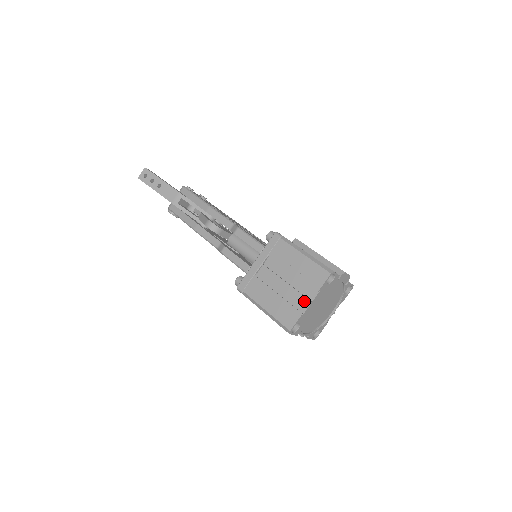
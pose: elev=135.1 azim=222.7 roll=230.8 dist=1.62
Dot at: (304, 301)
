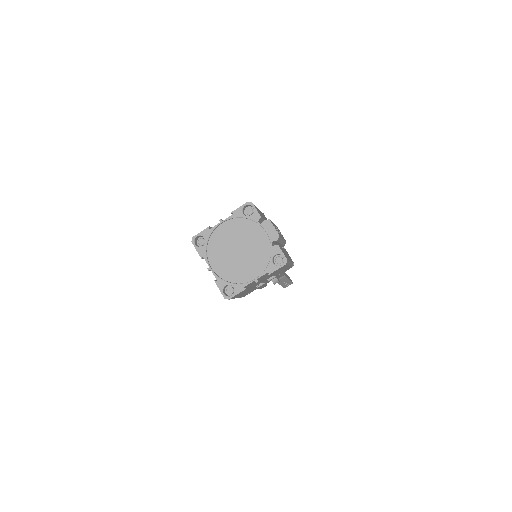
Dot at: (220, 224)
